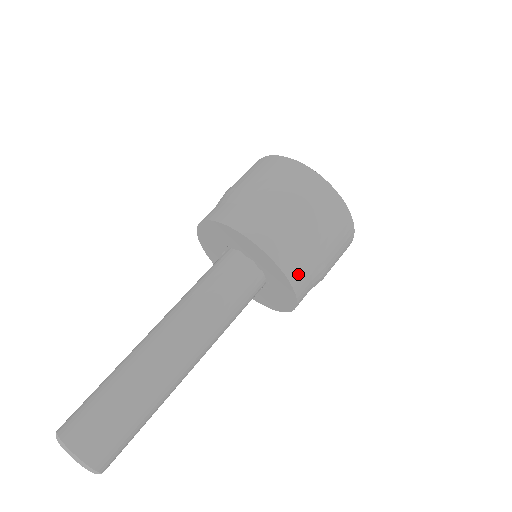
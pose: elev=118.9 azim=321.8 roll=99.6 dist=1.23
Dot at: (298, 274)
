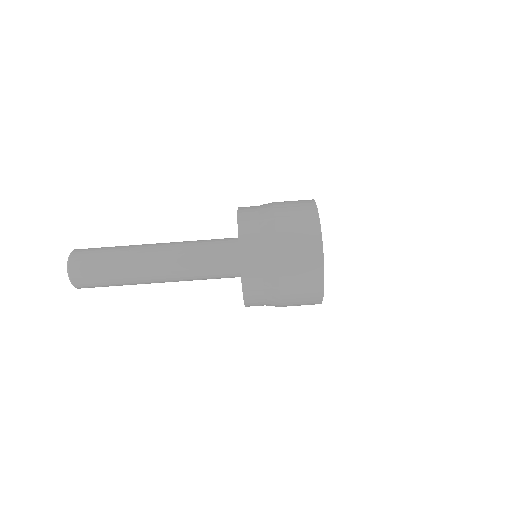
Dot at: occluded
